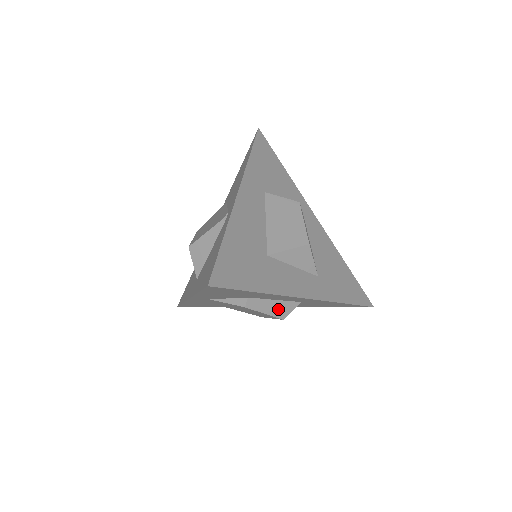
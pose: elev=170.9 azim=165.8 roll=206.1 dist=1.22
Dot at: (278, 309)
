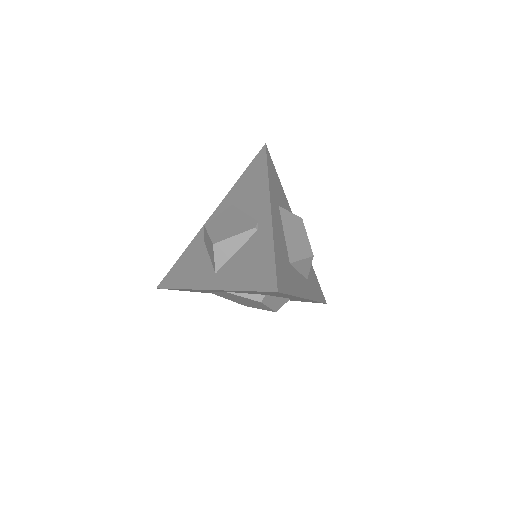
Dot at: (277, 304)
